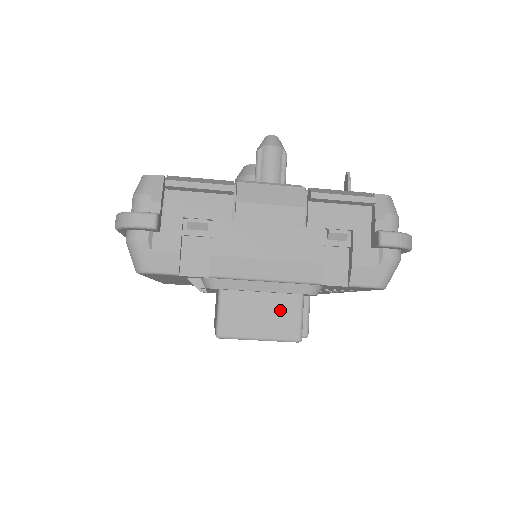
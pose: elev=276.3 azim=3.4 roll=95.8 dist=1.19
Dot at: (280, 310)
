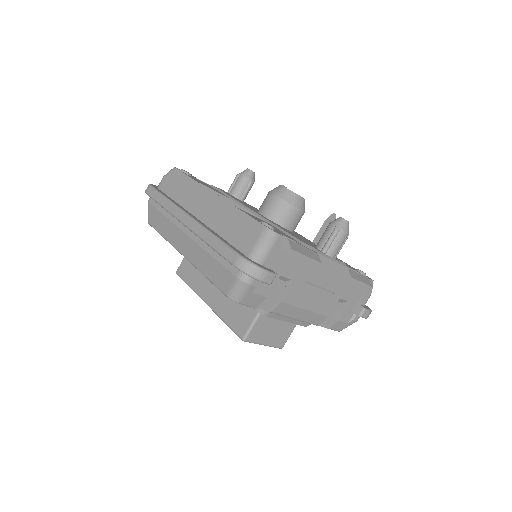
Dot at: (283, 329)
